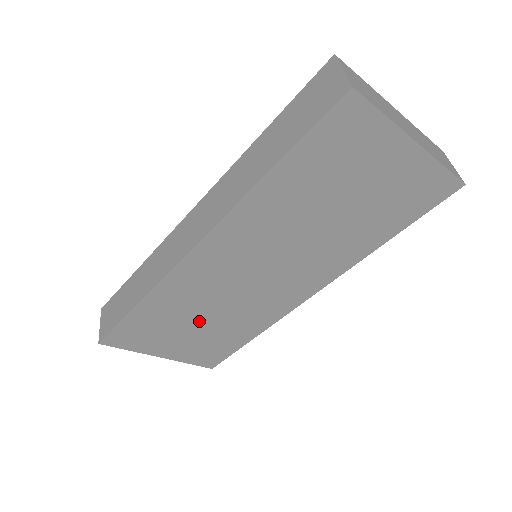
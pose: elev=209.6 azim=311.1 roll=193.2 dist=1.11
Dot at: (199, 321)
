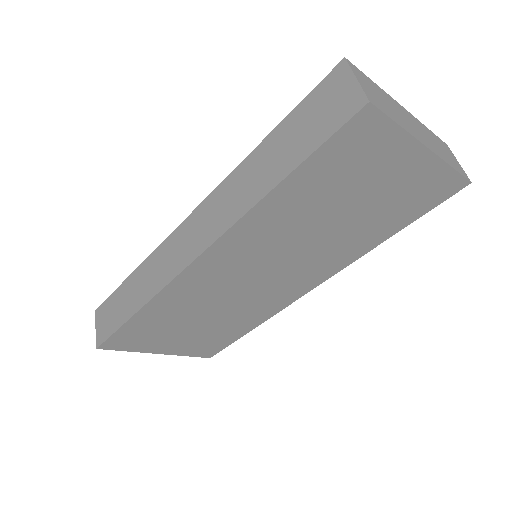
Dot at: (199, 320)
